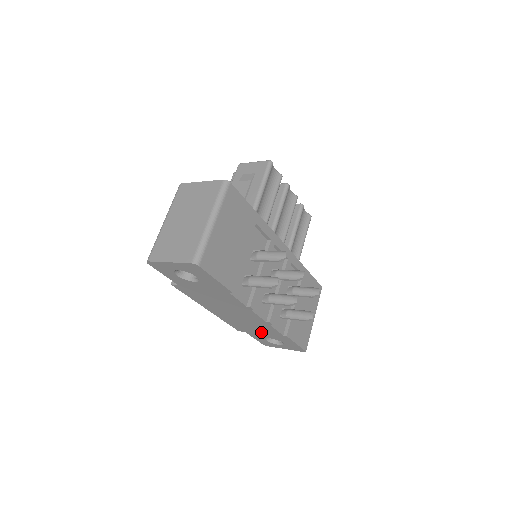
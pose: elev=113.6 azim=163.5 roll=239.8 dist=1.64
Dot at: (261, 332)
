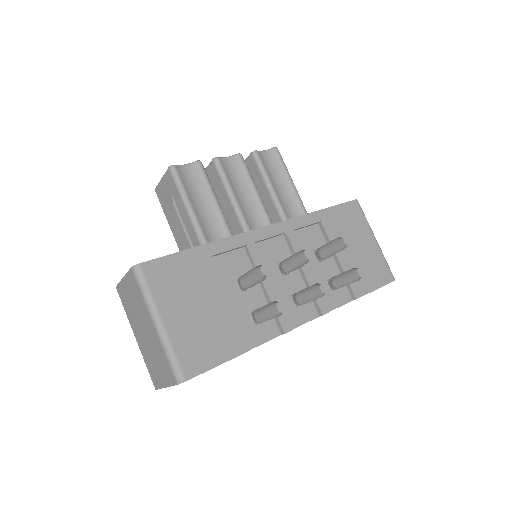
Dot at: occluded
